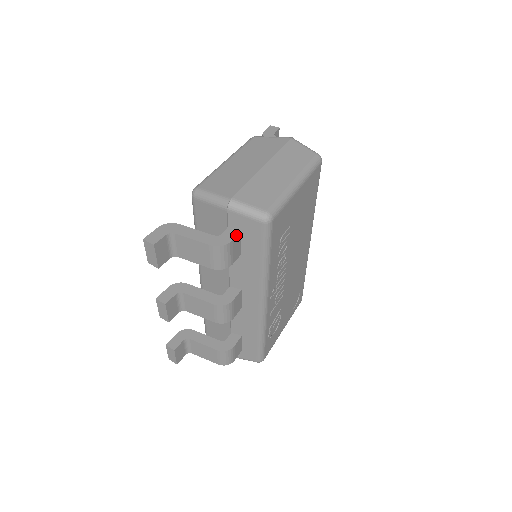
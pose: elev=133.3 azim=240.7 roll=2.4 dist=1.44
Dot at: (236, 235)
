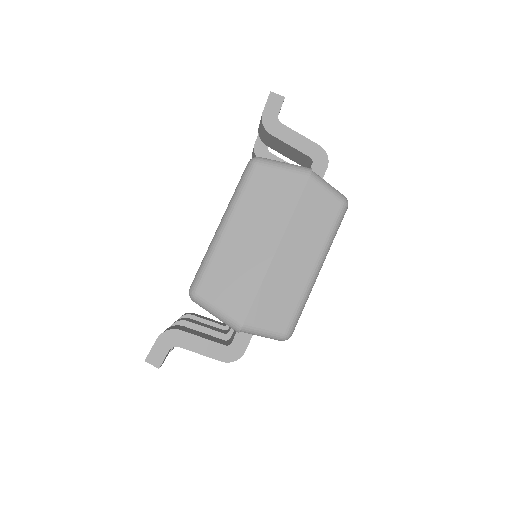
Dot at: (249, 342)
